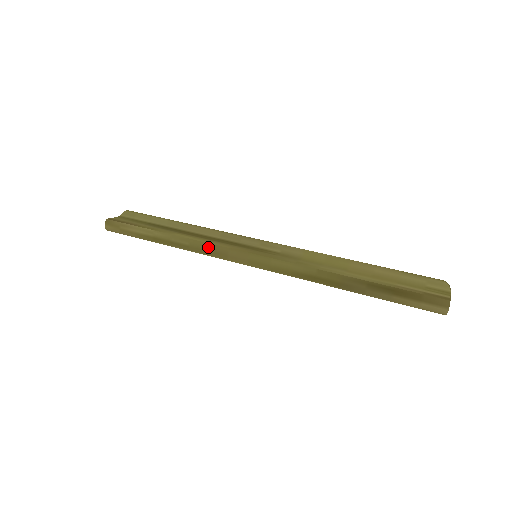
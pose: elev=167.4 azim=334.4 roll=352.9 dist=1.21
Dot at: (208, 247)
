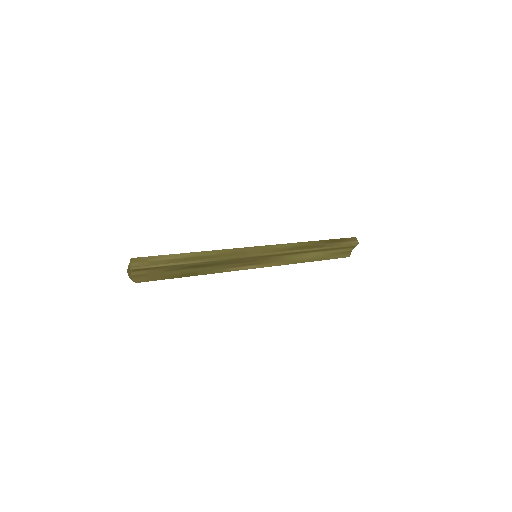
Dot at: (231, 251)
